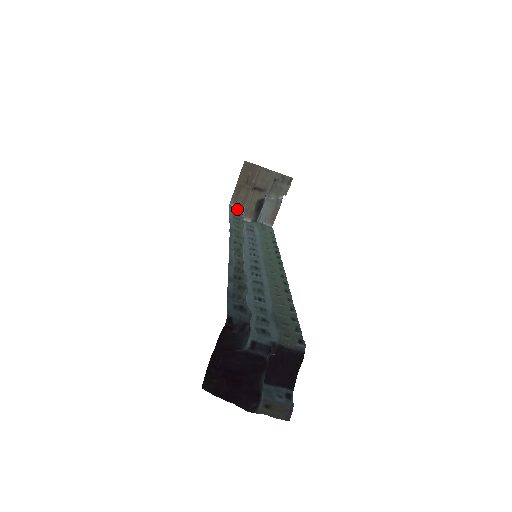
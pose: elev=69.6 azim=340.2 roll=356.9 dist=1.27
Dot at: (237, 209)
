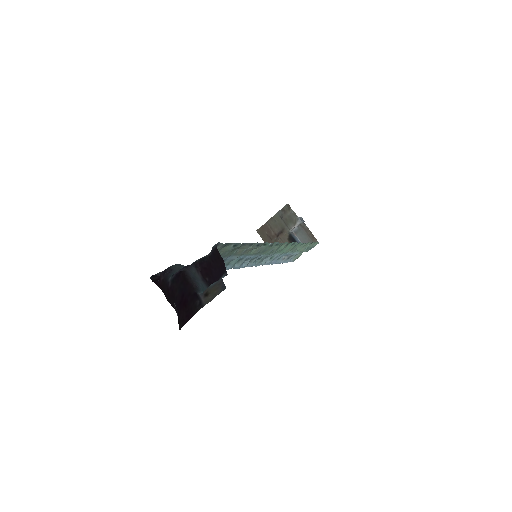
Dot at: occluded
